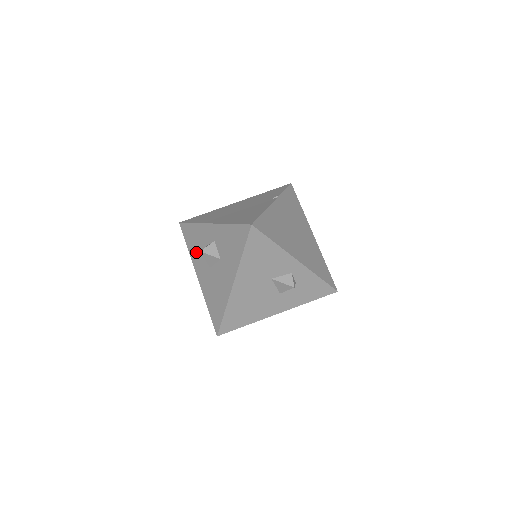
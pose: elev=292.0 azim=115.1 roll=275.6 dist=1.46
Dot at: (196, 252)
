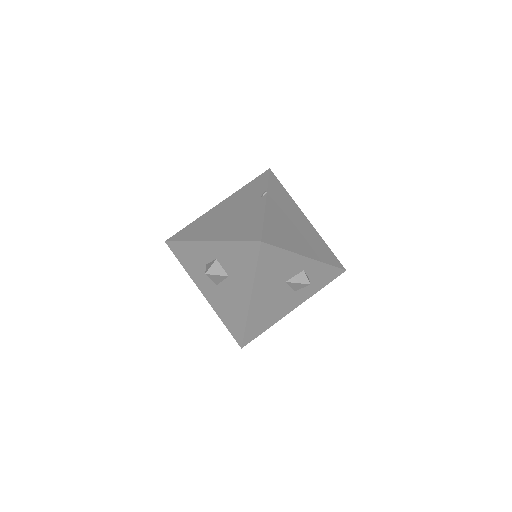
Dot at: (195, 270)
